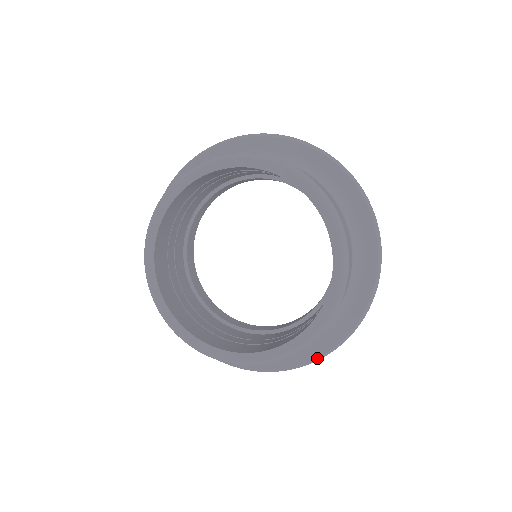
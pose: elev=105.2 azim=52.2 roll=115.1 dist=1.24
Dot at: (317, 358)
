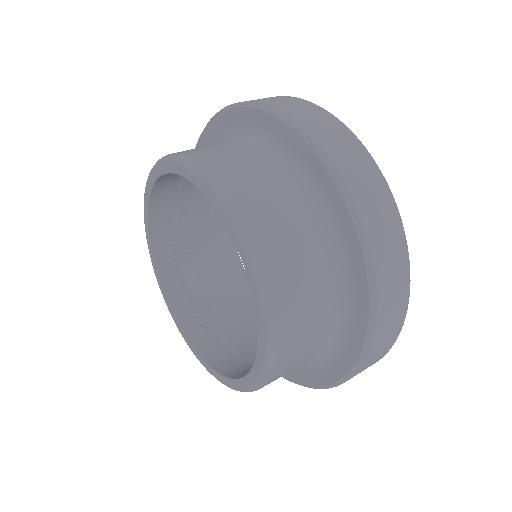
Dot at: (328, 386)
